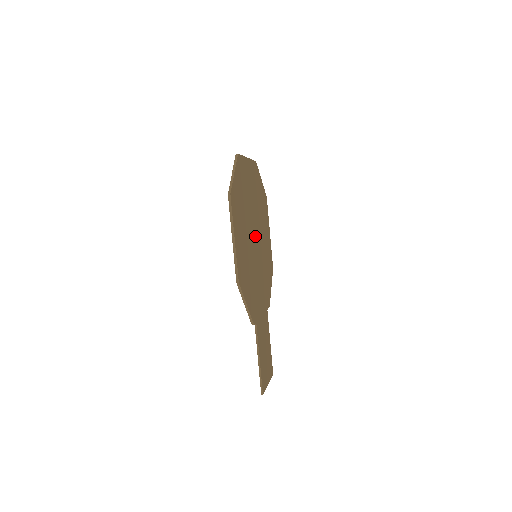
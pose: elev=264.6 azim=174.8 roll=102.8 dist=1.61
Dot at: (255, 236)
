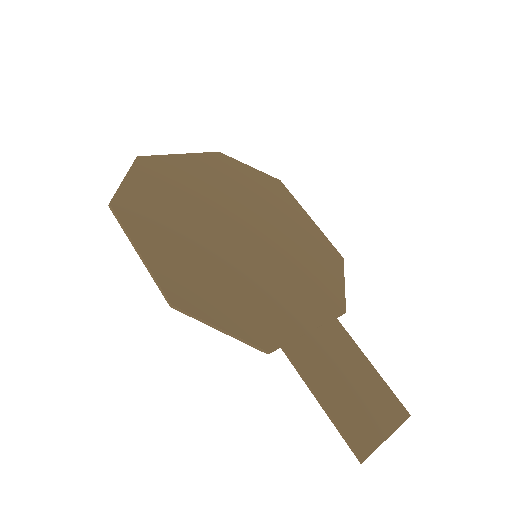
Dot at: (240, 233)
